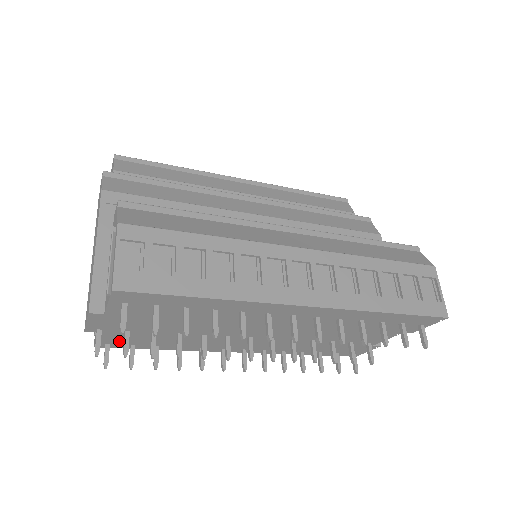
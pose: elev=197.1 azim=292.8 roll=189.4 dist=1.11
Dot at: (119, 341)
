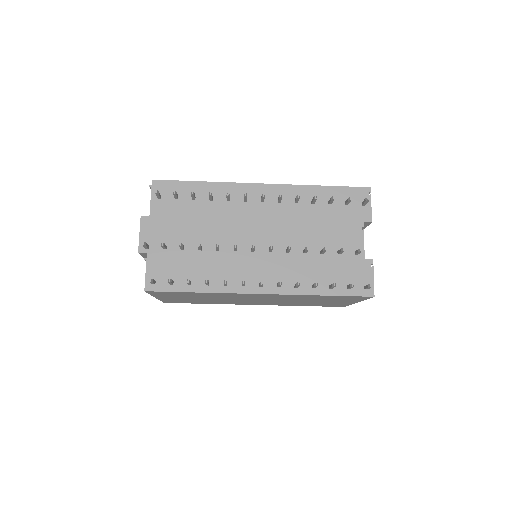
Dot at: (161, 273)
